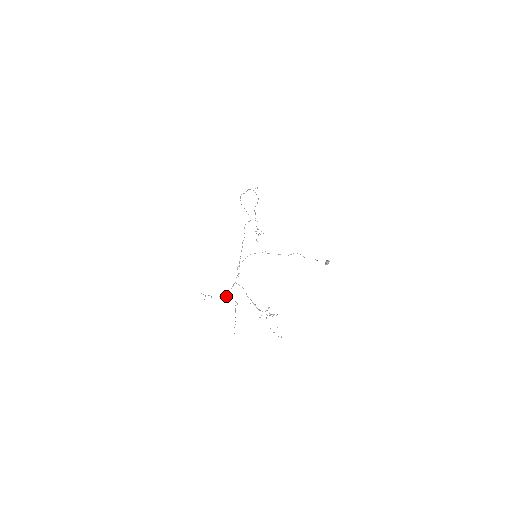
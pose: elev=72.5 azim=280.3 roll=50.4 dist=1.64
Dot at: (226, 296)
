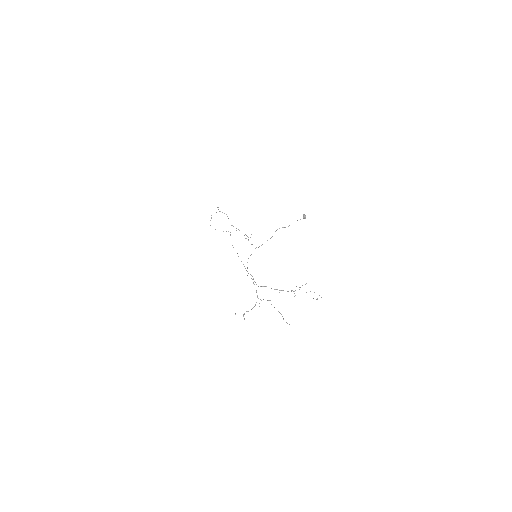
Dot at: occluded
